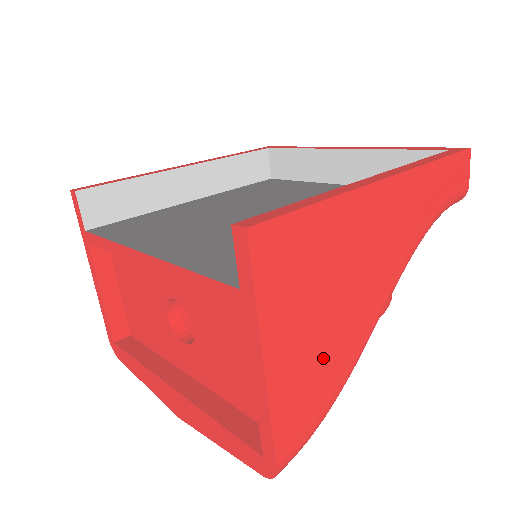
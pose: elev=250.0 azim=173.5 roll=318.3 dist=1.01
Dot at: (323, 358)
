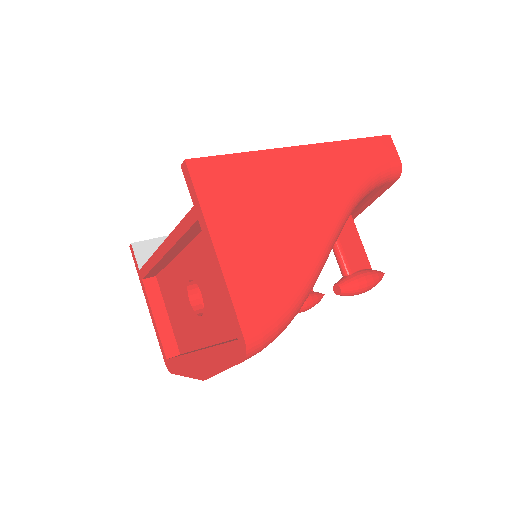
Dot at: (273, 260)
